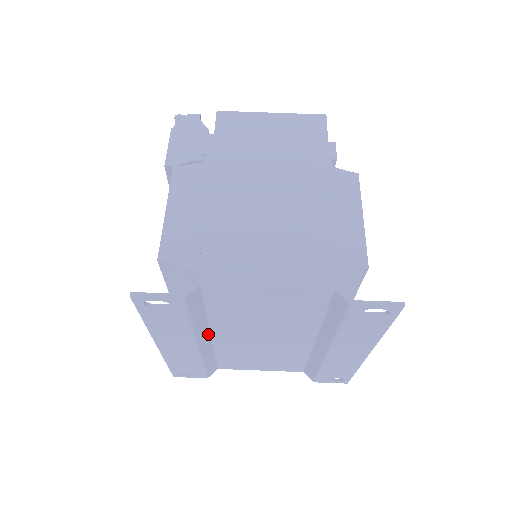
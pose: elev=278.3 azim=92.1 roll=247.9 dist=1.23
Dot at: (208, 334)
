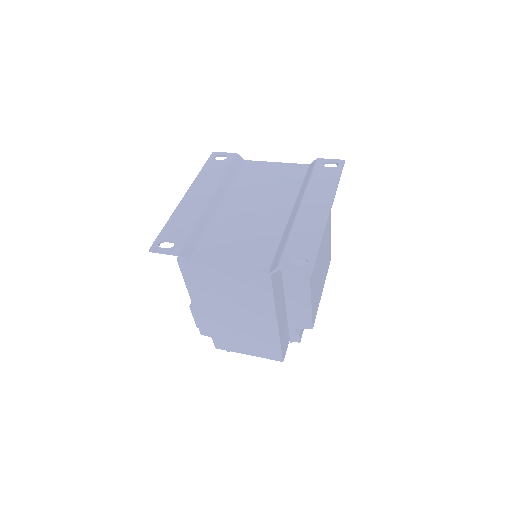
Dot at: (221, 200)
